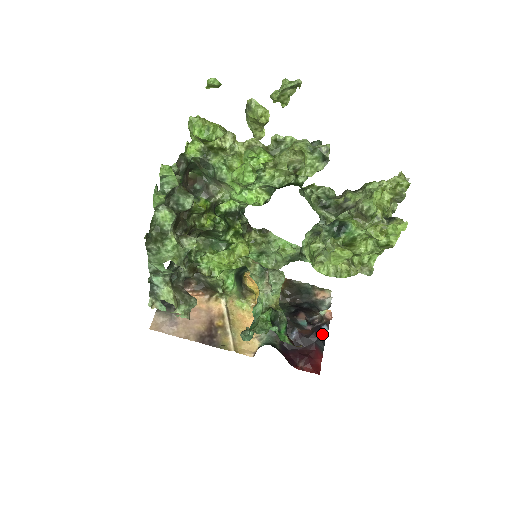
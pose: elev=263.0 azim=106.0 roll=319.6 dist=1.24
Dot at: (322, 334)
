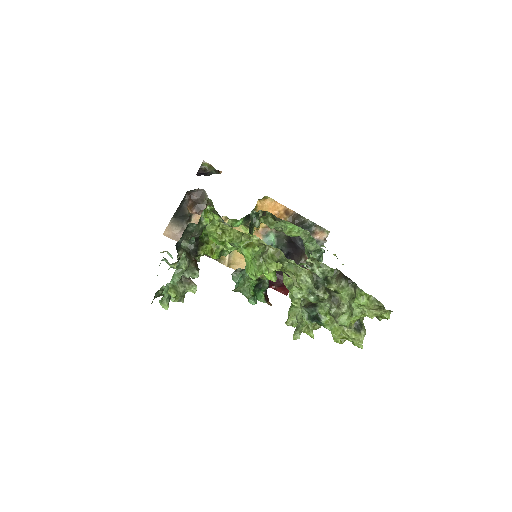
Dot at: occluded
